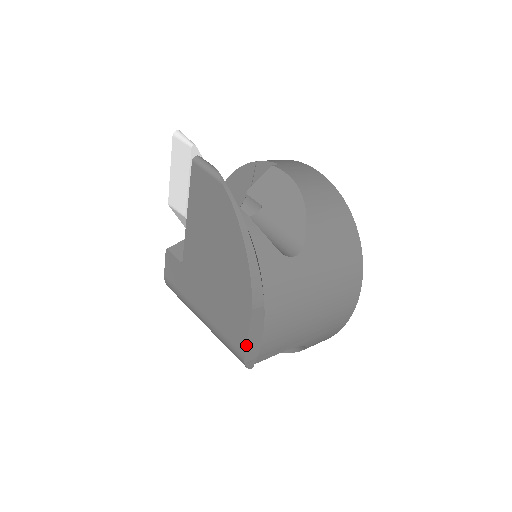
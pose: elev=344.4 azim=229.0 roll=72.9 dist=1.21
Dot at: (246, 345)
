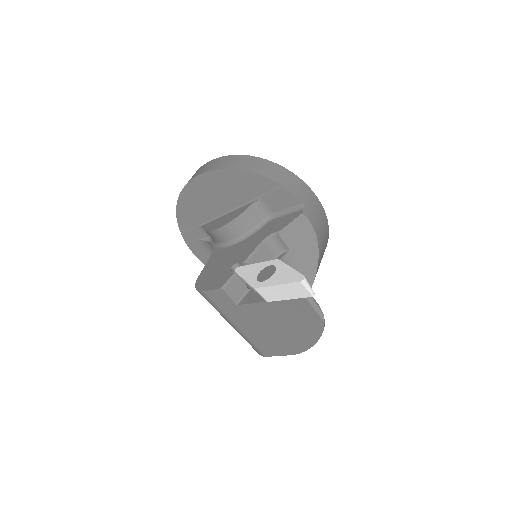
Dot at: occluded
